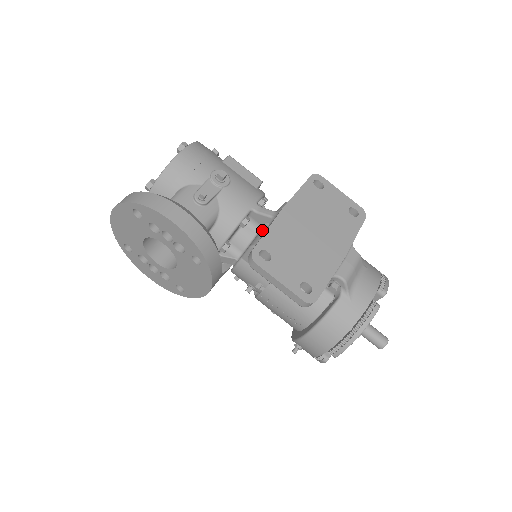
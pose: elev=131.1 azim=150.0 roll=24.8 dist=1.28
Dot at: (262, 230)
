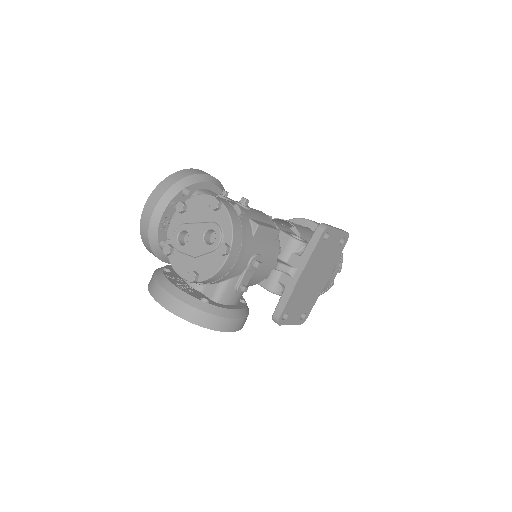
Dot at: (276, 275)
